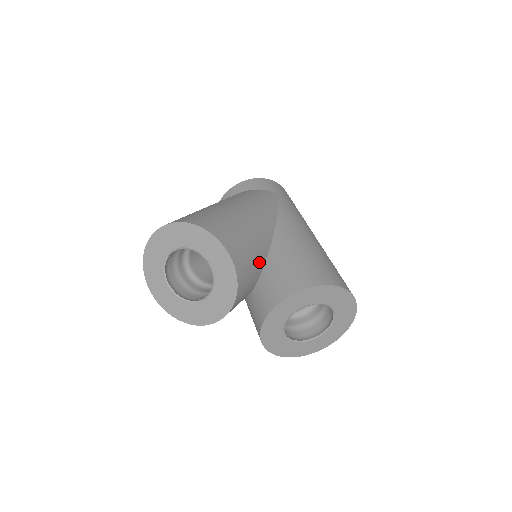
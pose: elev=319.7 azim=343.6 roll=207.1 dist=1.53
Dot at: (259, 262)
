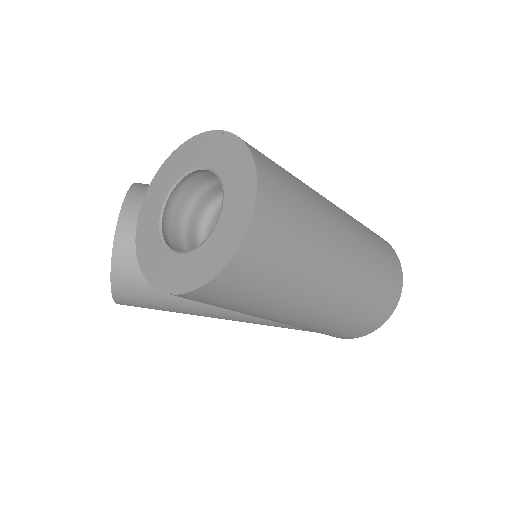
Dot at: occluded
